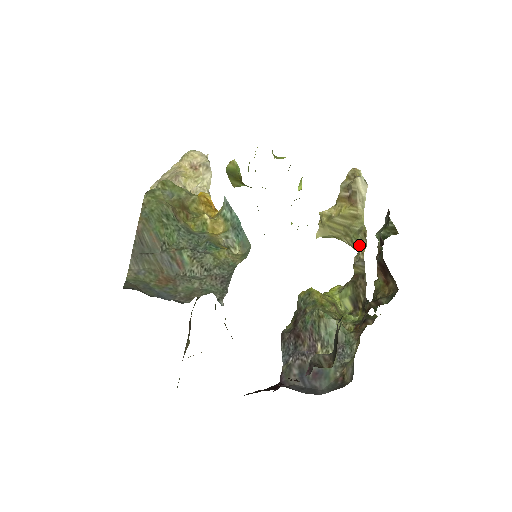
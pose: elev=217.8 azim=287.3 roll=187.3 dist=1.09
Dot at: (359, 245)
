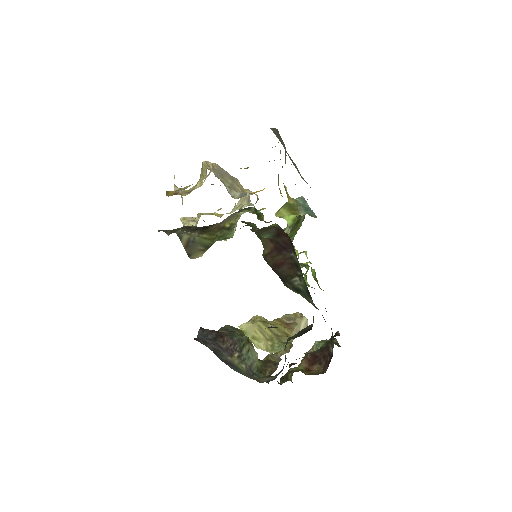
Dot at: (280, 349)
